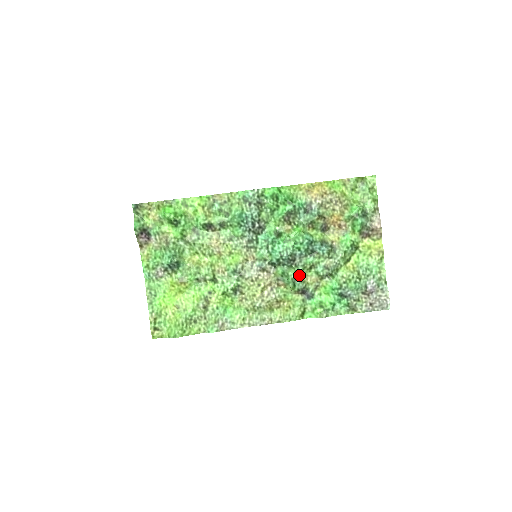
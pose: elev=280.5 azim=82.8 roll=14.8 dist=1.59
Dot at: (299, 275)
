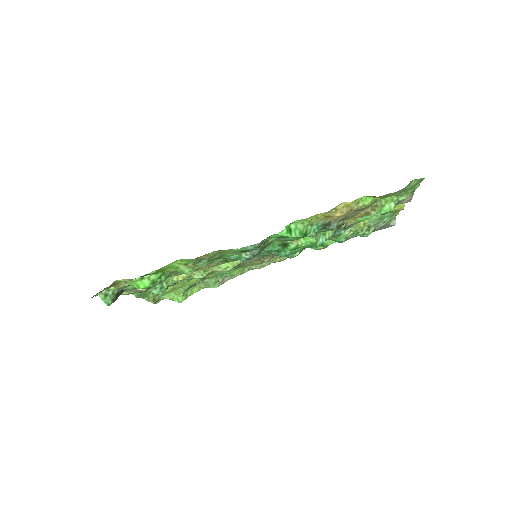
Dot at: occluded
